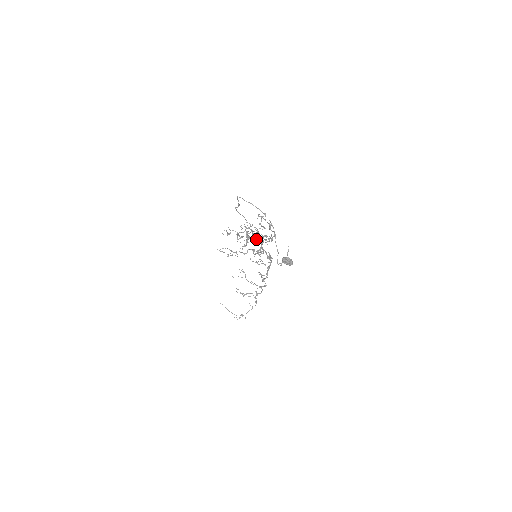
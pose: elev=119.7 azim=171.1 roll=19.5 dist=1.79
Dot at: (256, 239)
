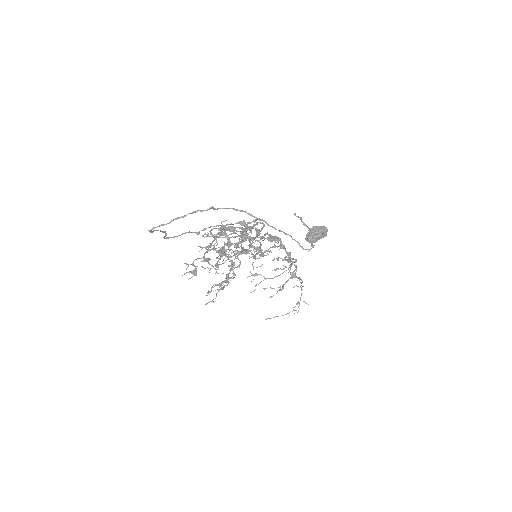
Dot at: (240, 252)
